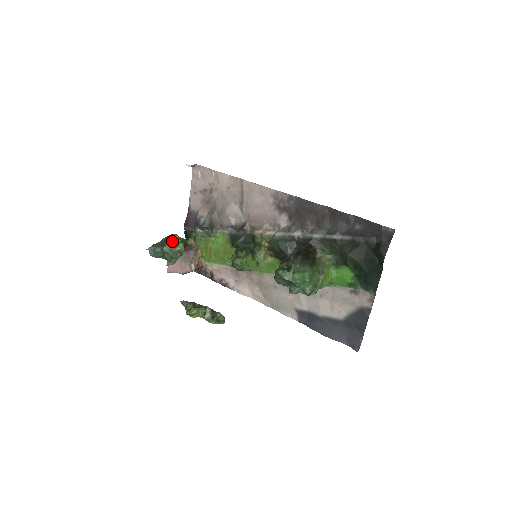
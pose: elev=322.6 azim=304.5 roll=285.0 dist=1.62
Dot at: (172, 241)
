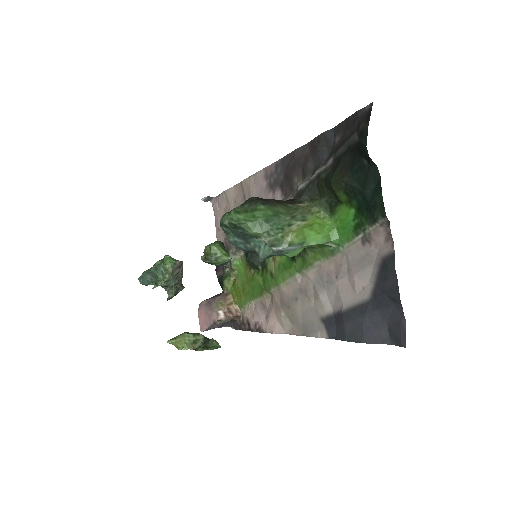
Dot at: (159, 260)
